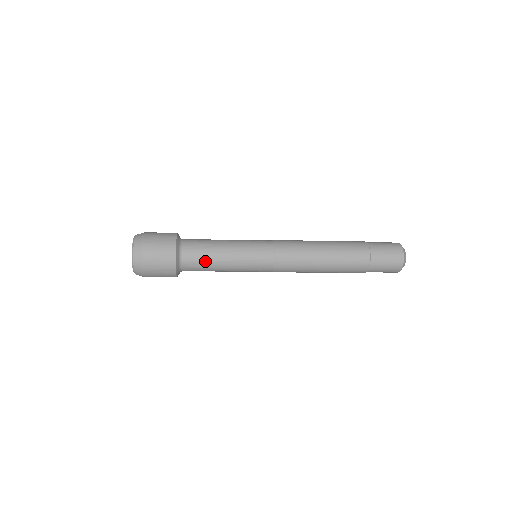
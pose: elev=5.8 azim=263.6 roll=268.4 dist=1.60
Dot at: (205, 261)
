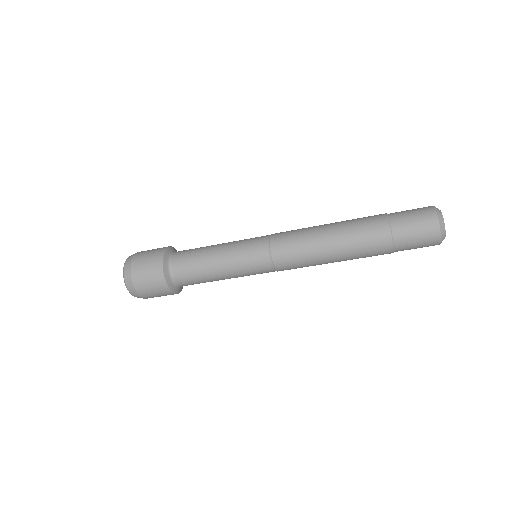
Dot at: (195, 263)
